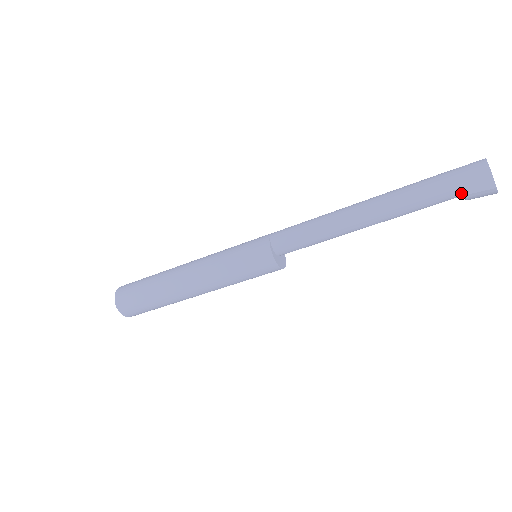
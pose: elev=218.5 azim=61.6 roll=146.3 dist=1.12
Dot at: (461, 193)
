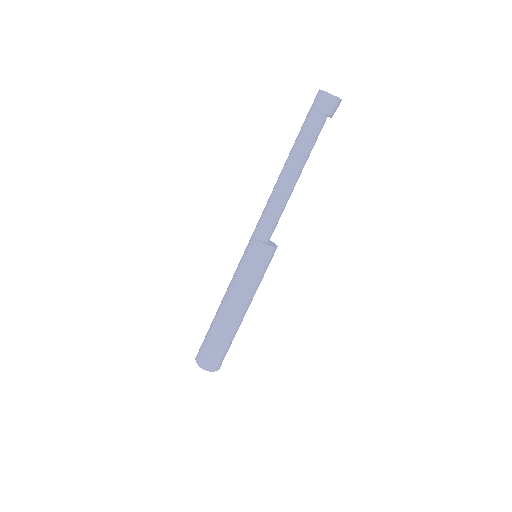
Dot at: (325, 117)
